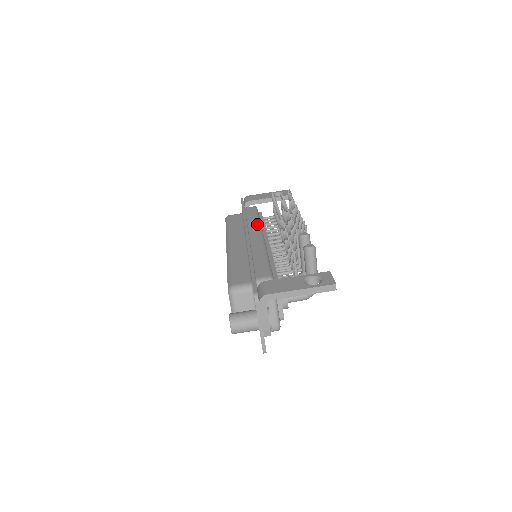
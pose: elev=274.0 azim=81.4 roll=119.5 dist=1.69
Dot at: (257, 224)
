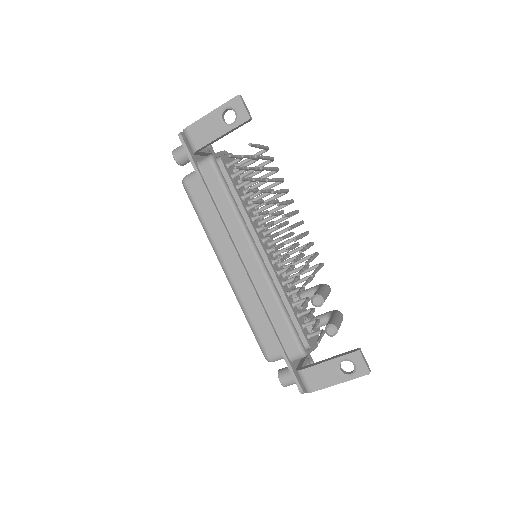
Dot at: (239, 226)
